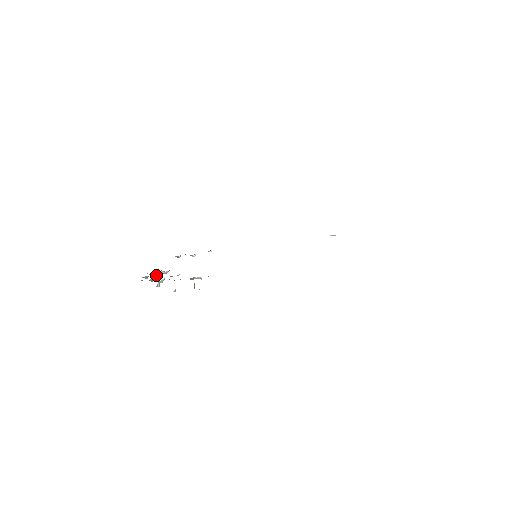
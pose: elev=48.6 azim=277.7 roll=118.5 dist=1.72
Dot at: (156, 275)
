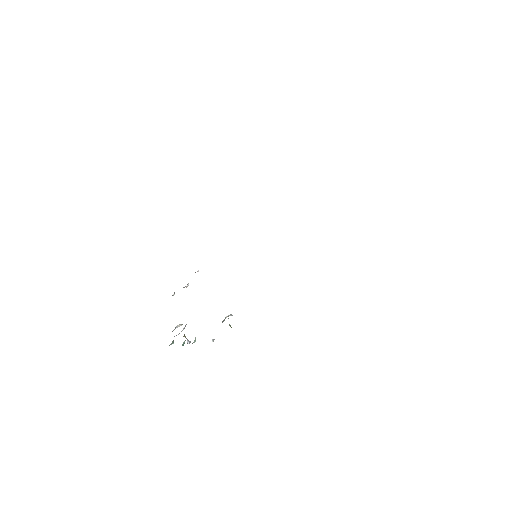
Dot at: (178, 334)
